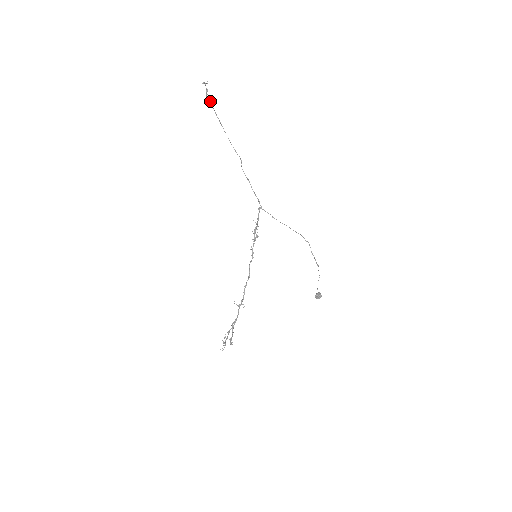
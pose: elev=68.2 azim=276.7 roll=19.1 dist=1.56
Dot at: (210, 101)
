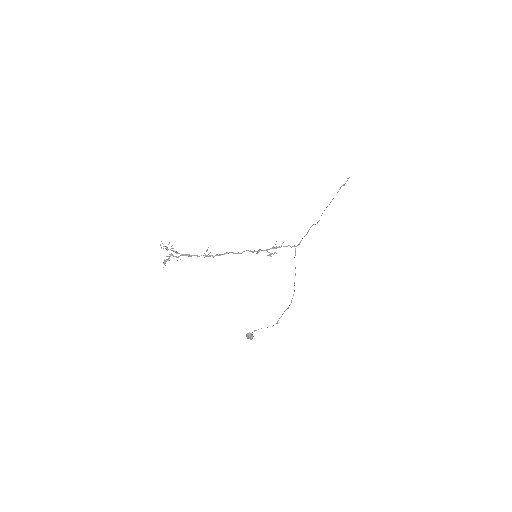
Dot at: occluded
